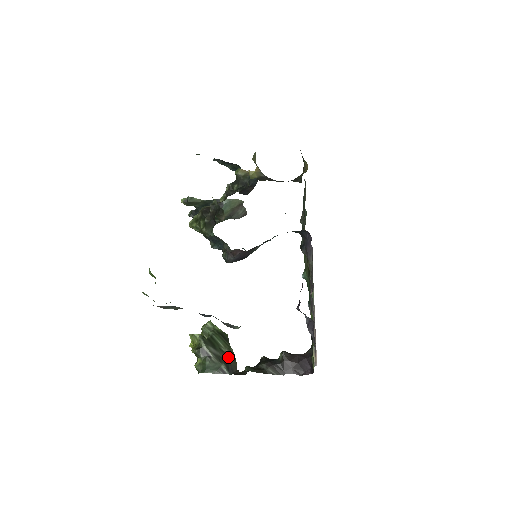
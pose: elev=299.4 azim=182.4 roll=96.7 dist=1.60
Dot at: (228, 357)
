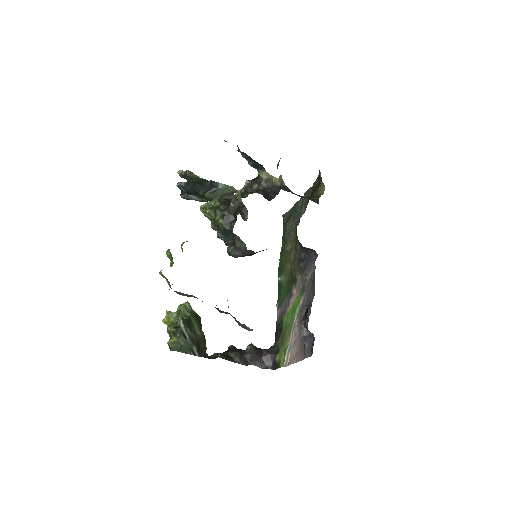
Dot at: (200, 340)
